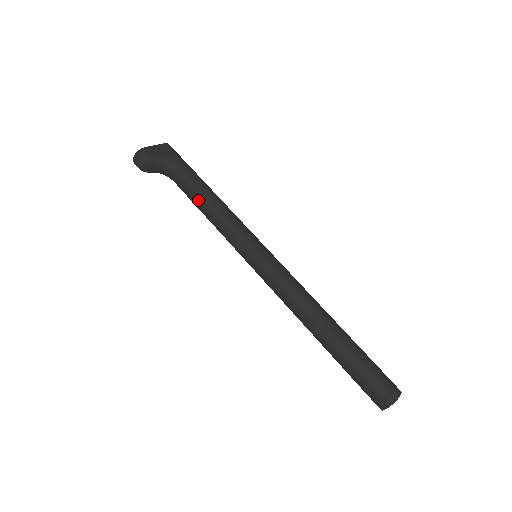
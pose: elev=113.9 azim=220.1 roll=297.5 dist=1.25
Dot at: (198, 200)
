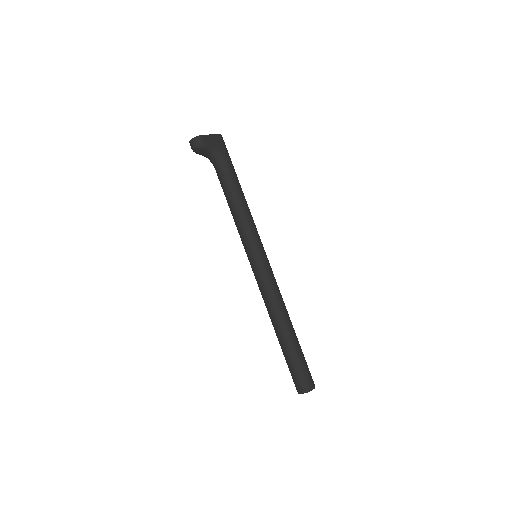
Dot at: (229, 195)
